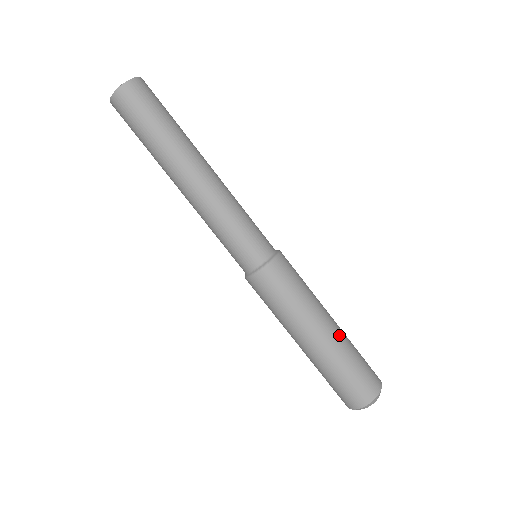
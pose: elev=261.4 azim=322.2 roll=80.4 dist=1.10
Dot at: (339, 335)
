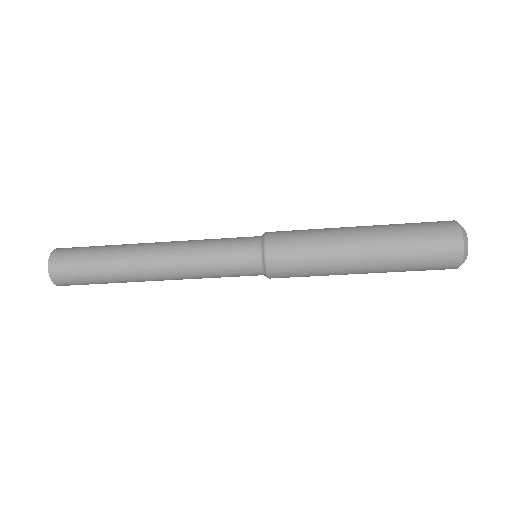
Dot at: (378, 241)
